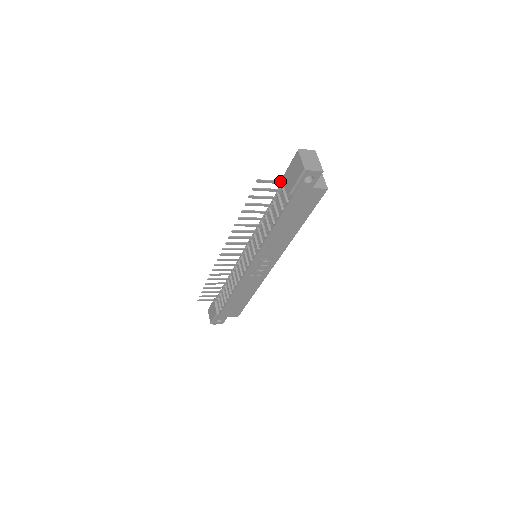
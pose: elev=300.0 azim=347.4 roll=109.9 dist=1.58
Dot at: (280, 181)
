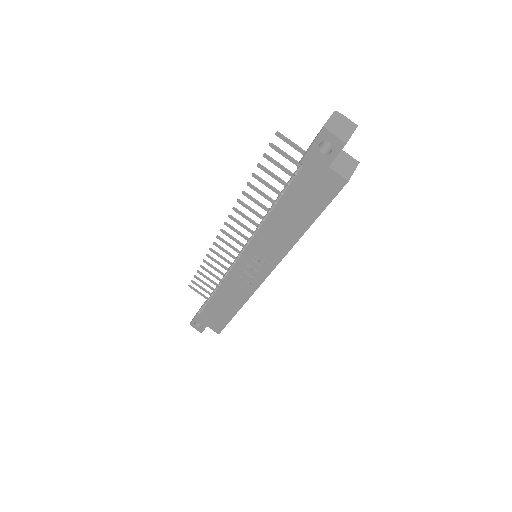
Dot at: (303, 150)
